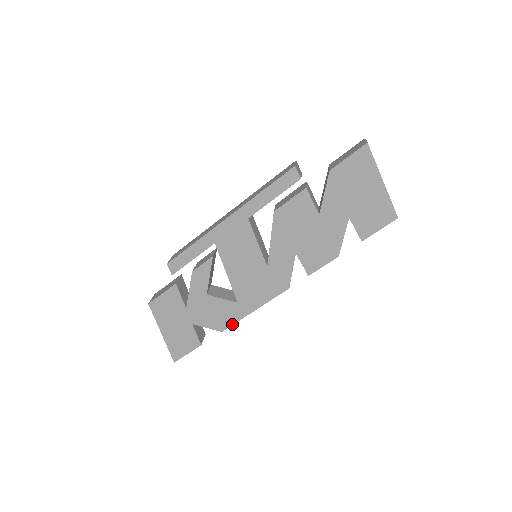
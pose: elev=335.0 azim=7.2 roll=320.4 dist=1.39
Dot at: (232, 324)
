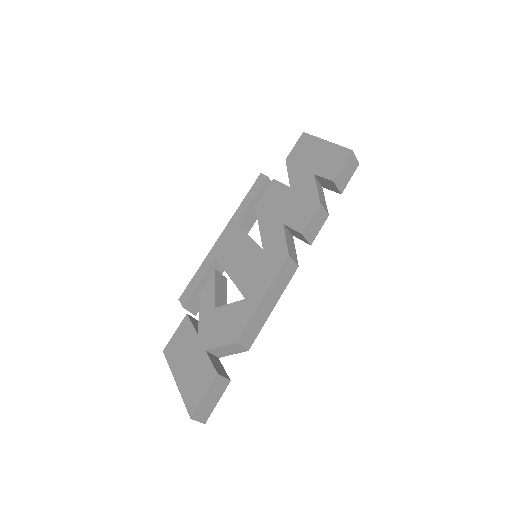
Dot at: (245, 326)
